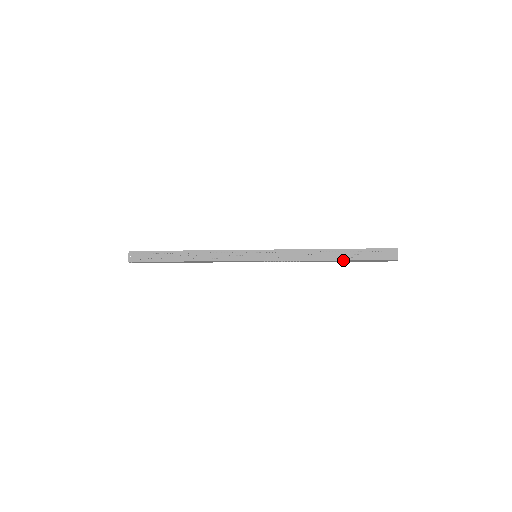
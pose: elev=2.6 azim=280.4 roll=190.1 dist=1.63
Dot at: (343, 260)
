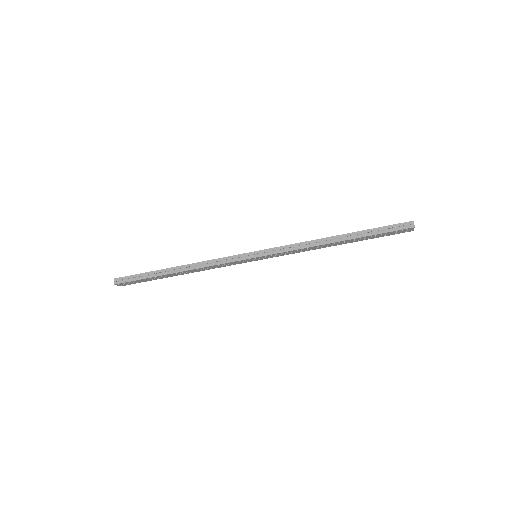
Dot at: (352, 232)
